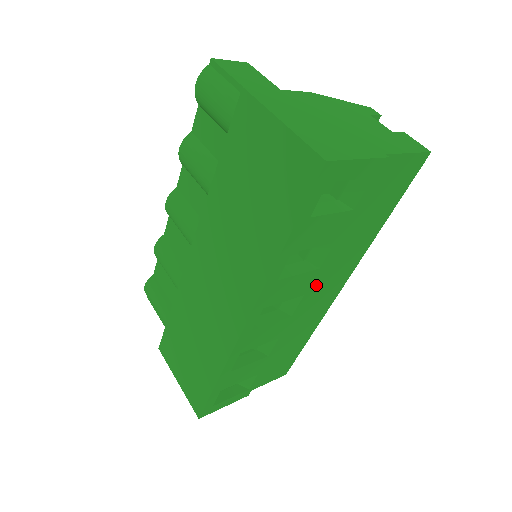
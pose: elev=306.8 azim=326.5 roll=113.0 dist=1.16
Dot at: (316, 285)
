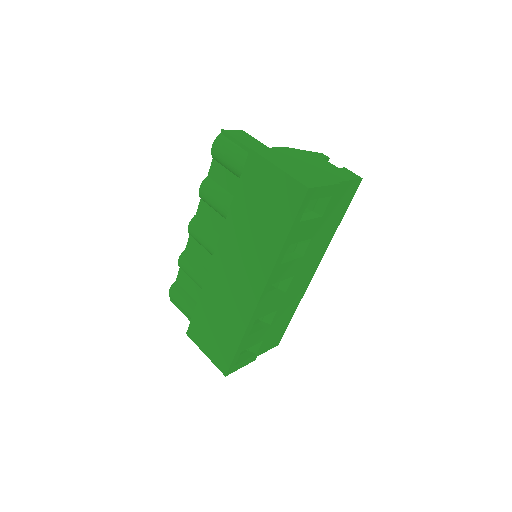
Dot at: (300, 270)
